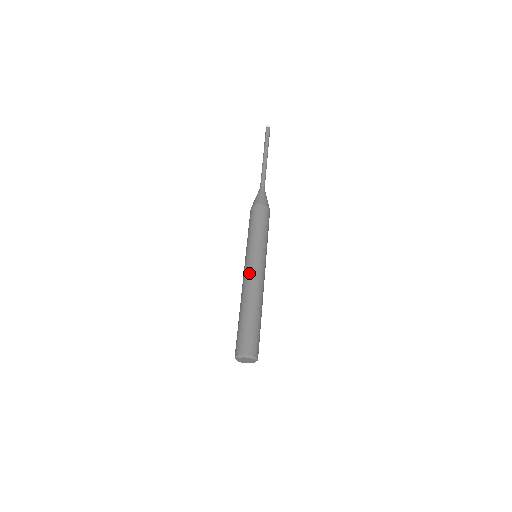
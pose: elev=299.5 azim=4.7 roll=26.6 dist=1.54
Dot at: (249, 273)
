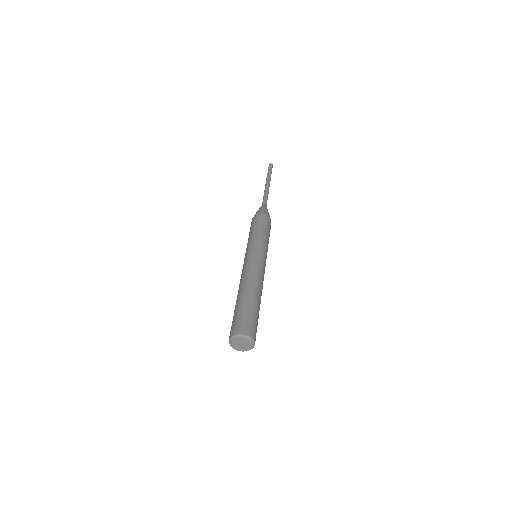
Dot at: (242, 271)
